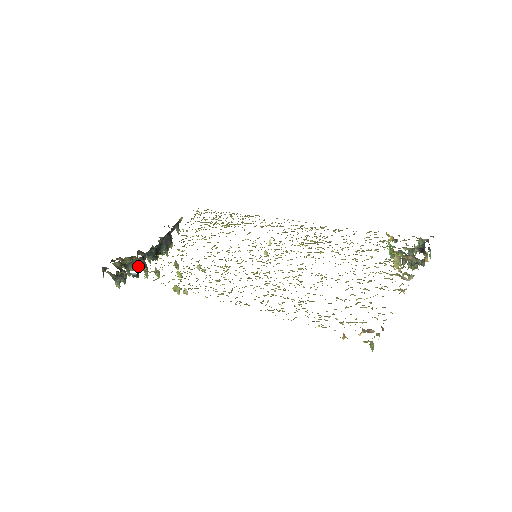
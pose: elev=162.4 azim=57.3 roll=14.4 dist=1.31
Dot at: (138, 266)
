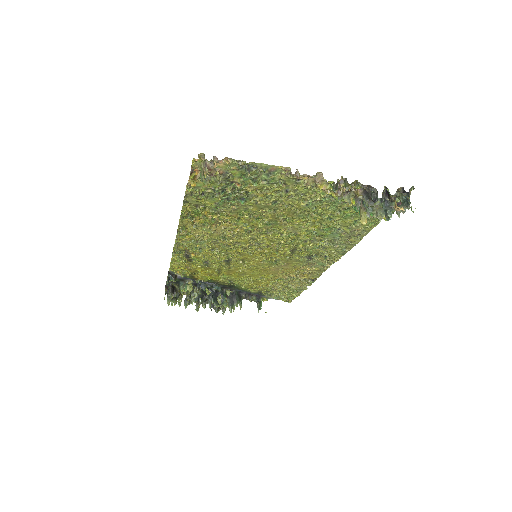
Dot at: (185, 285)
